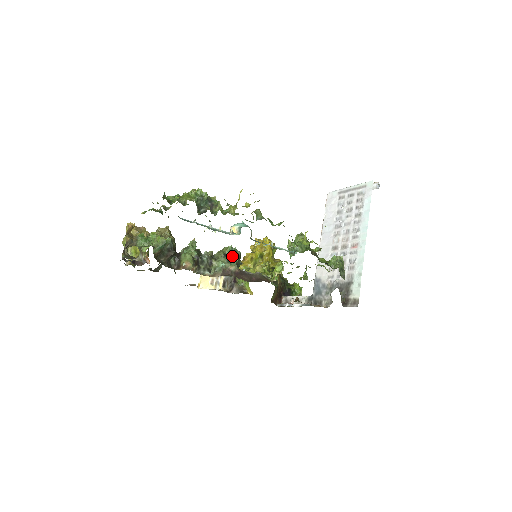
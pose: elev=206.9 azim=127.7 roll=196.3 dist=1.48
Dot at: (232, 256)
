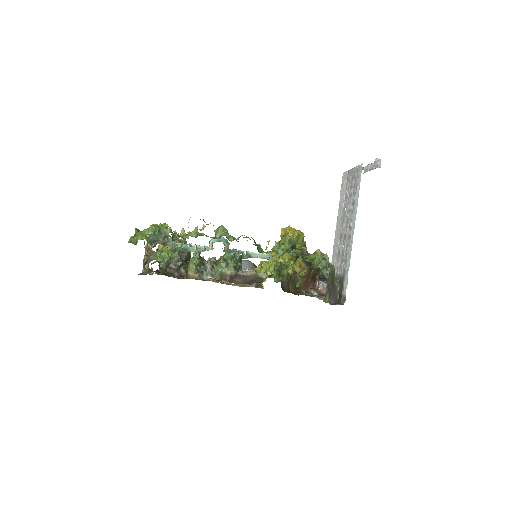
Dot at: (230, 260)
